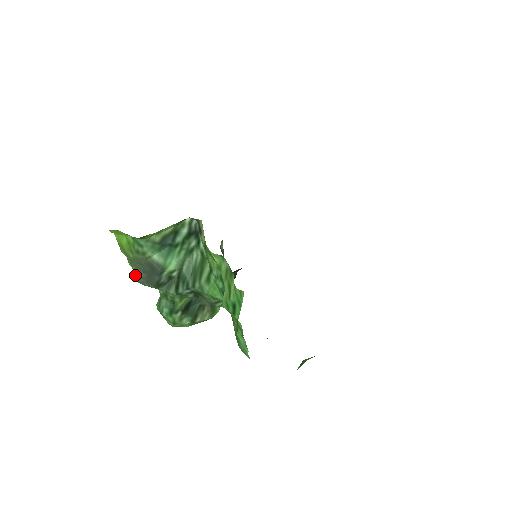
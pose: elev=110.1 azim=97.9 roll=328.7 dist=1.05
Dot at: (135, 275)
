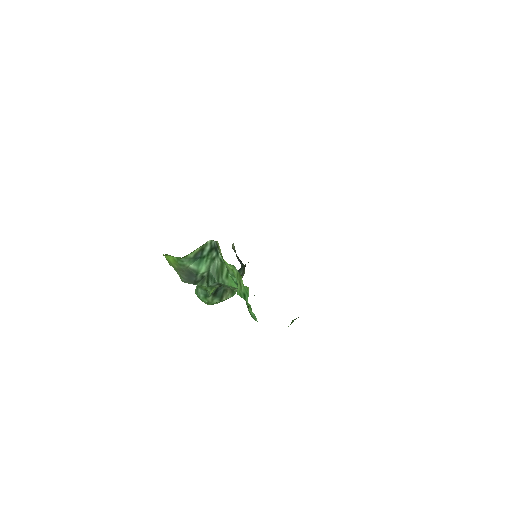
Dot at: (180, 277)
